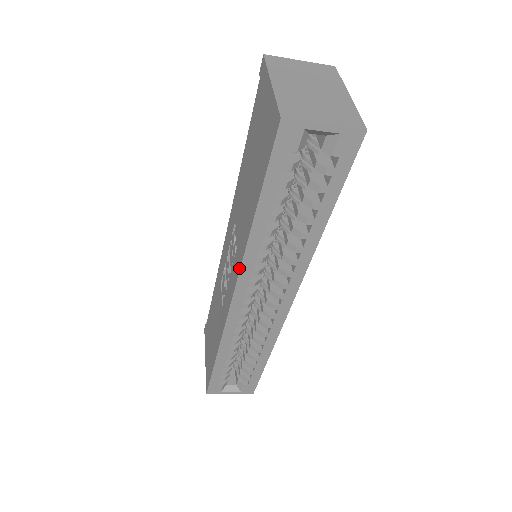
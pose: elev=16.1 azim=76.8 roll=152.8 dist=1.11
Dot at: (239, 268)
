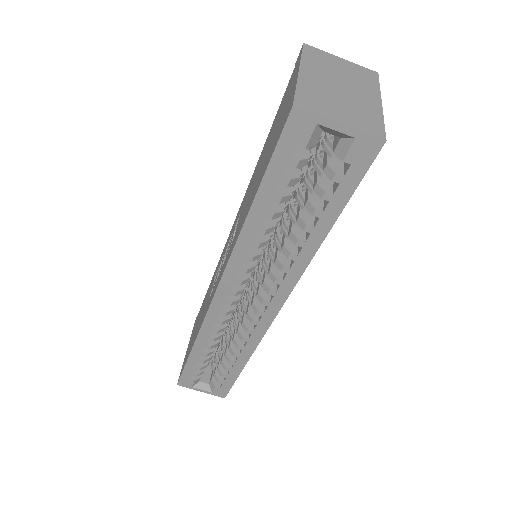
Dot at: (227, 261)
